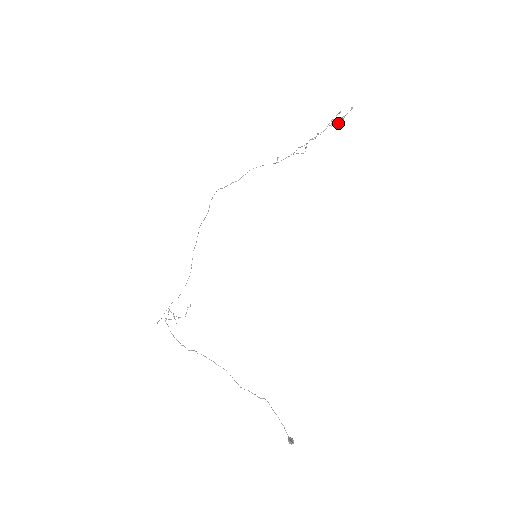
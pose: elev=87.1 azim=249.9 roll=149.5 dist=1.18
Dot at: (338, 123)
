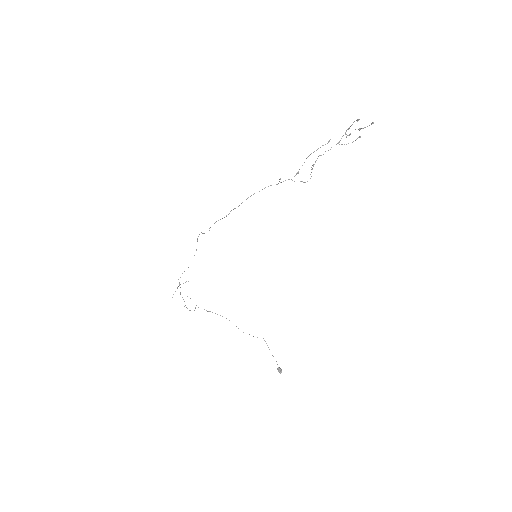
Dot at: (353, 141)
